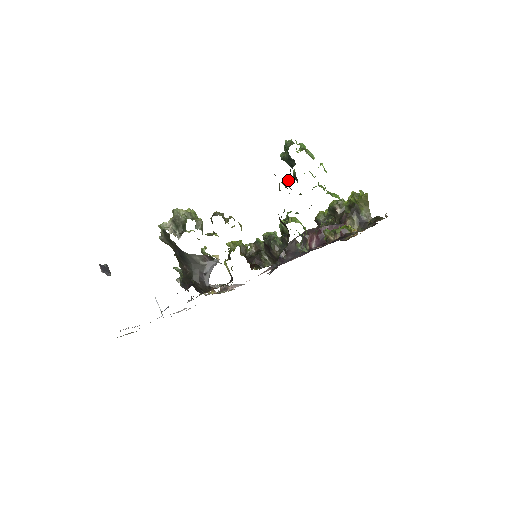
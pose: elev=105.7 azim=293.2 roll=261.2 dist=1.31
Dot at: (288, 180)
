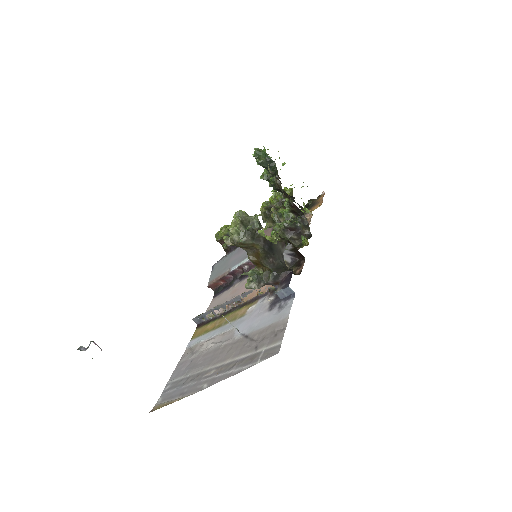
Dot at: (278, 176)
